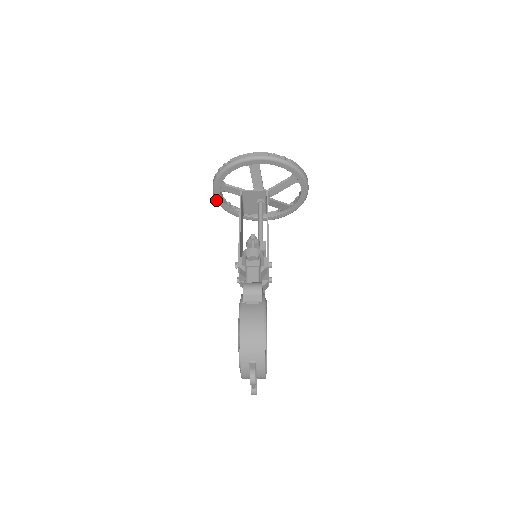
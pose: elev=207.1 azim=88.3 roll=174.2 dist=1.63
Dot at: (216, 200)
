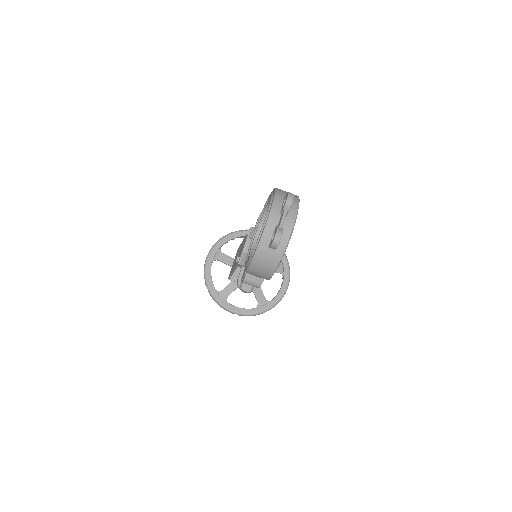
Dot at: (205, 267)
